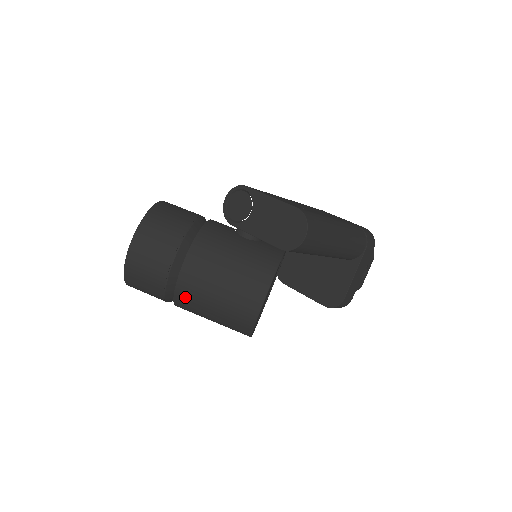
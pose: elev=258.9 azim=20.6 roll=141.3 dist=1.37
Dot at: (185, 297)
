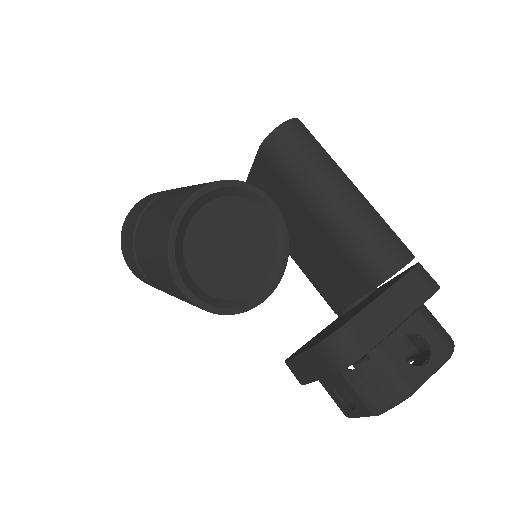
Dot at: (147, 213)
